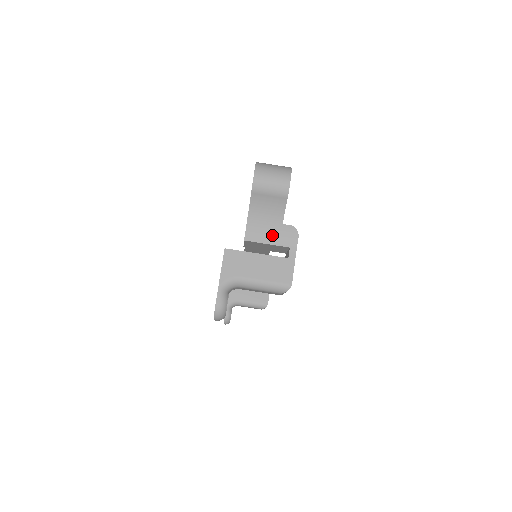
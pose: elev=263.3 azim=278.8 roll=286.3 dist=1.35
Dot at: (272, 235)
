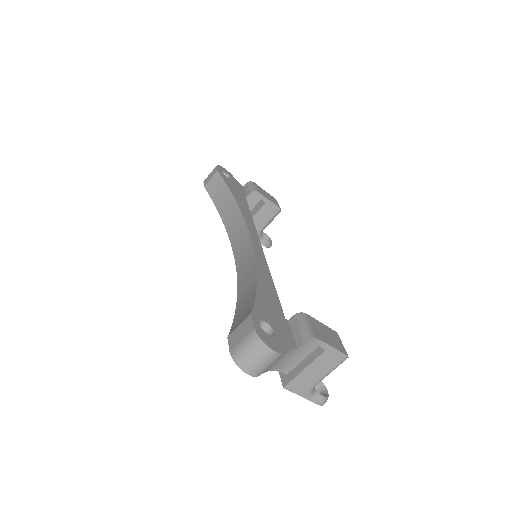
Dot at: (299, 356)
